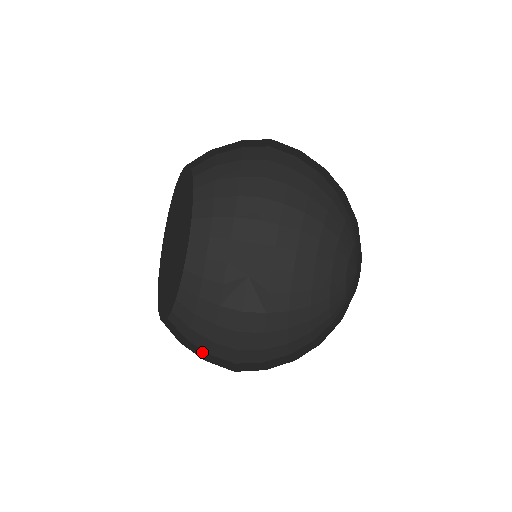
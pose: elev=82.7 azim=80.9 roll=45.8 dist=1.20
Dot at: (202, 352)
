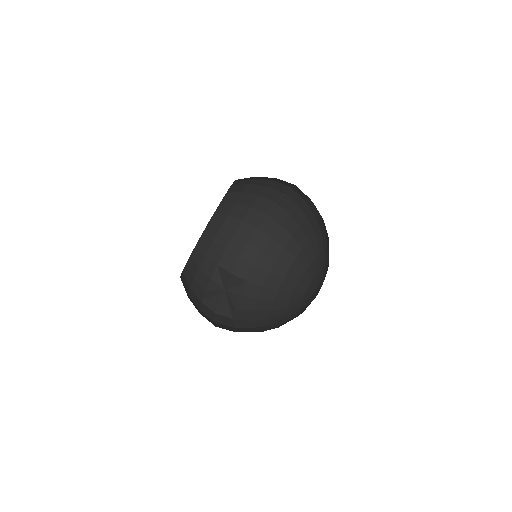
Dot at: occluded
